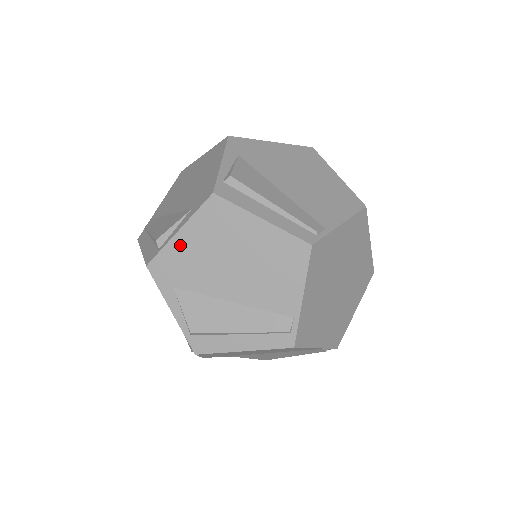
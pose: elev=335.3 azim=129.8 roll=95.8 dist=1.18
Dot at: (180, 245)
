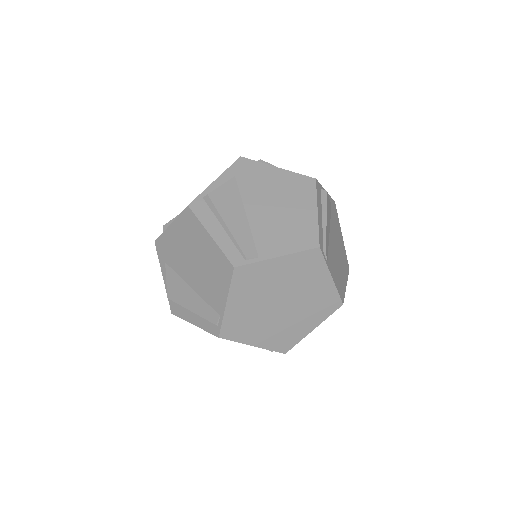
Dot at: (170, 235)
